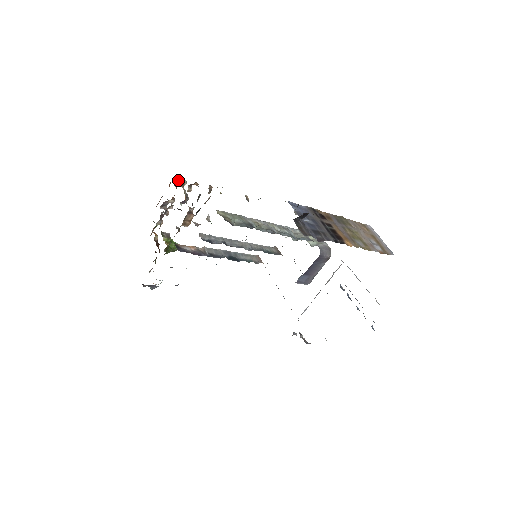
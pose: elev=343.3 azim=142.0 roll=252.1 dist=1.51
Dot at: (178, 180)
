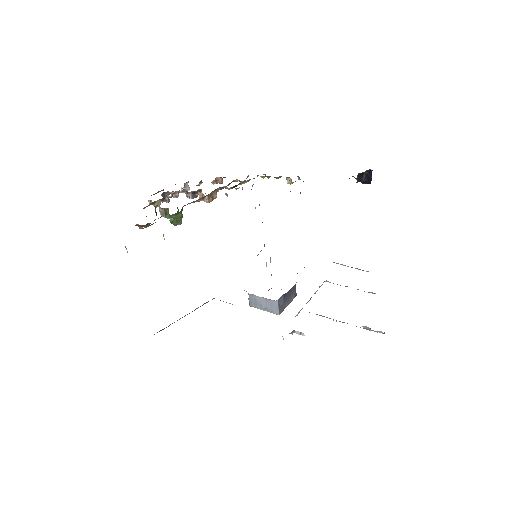
Dot at: occluded
